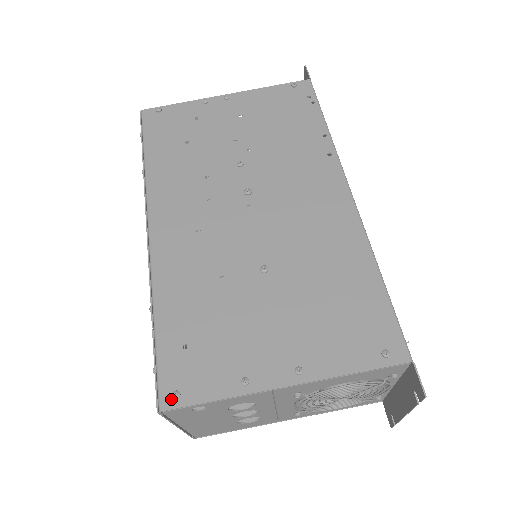
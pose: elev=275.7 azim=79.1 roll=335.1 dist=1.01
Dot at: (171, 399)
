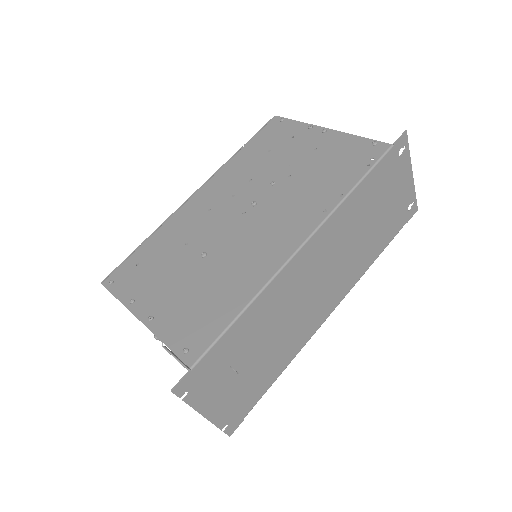
Dot at: (109, 282)
